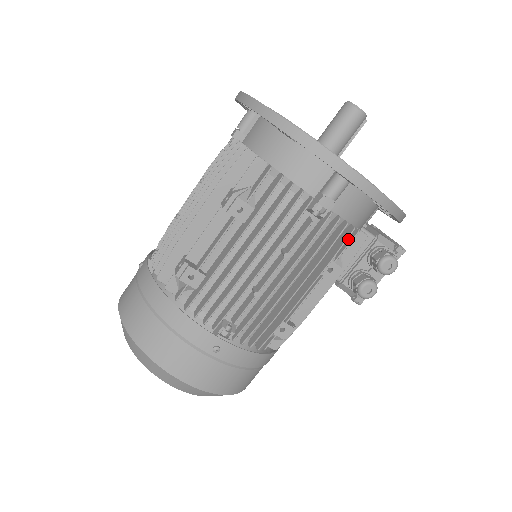
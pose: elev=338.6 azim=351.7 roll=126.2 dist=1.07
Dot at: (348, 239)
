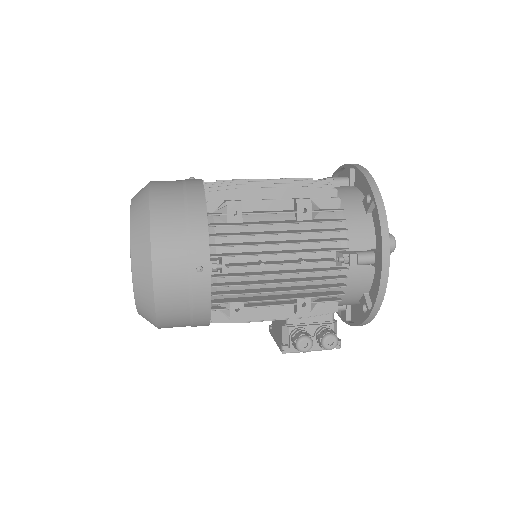
Dot at: (330, 299)
